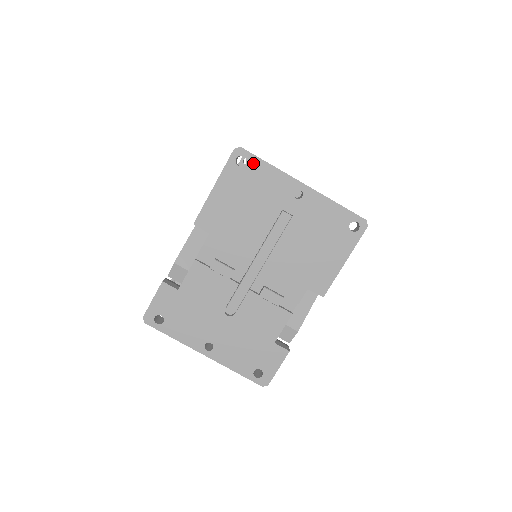
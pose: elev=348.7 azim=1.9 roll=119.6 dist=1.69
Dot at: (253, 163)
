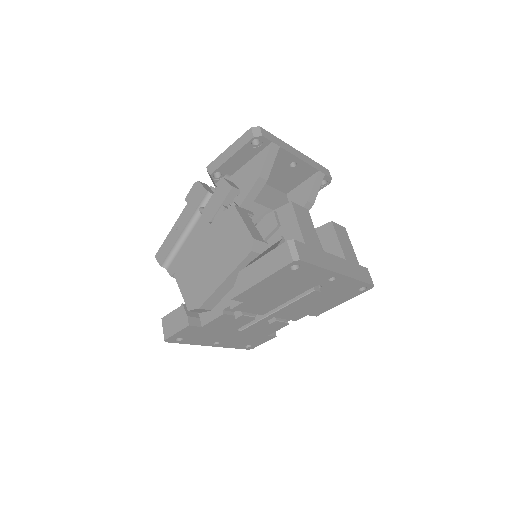
Dot at: (305, 268)
